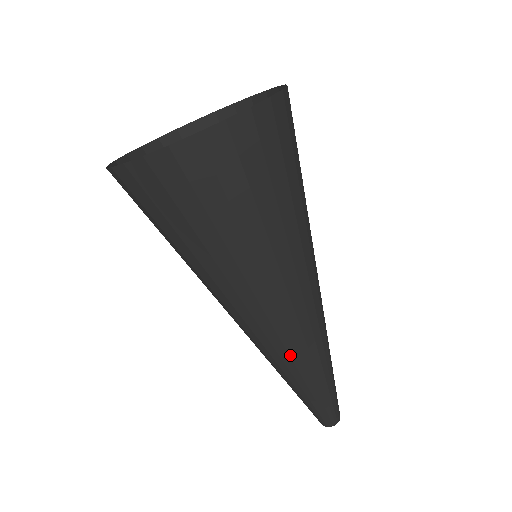
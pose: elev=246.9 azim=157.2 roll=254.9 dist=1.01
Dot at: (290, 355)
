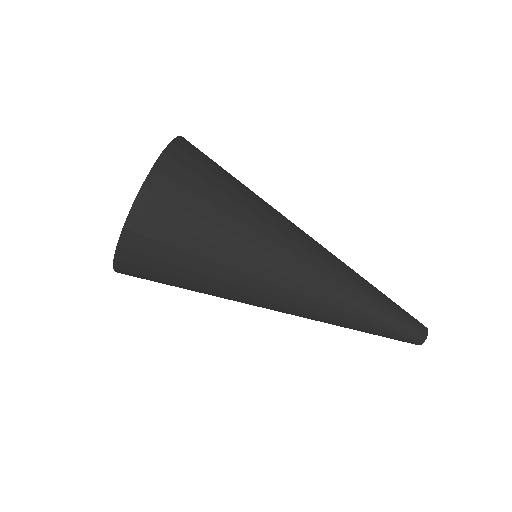
Dot at: (331, 306)
